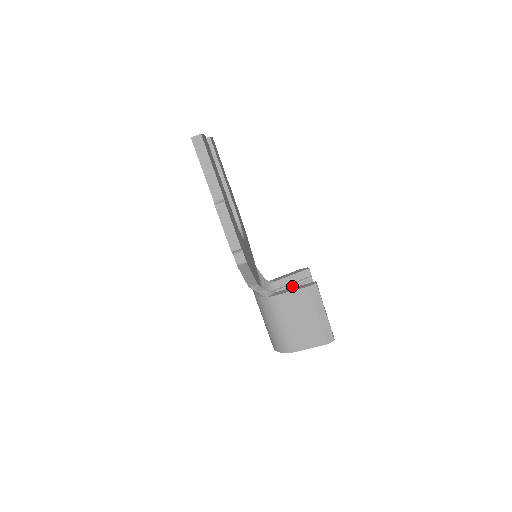
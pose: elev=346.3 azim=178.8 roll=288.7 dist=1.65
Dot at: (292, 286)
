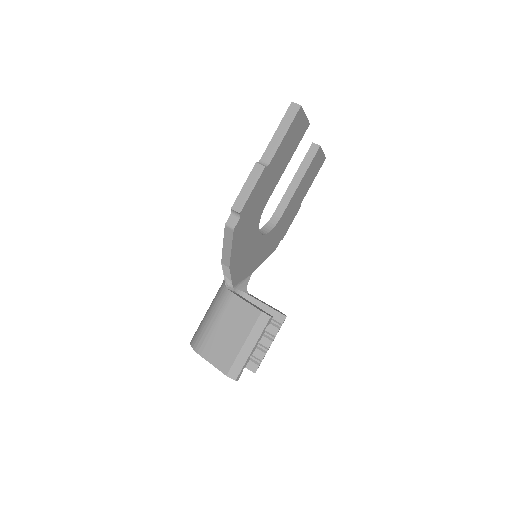
Dot at: occluded
